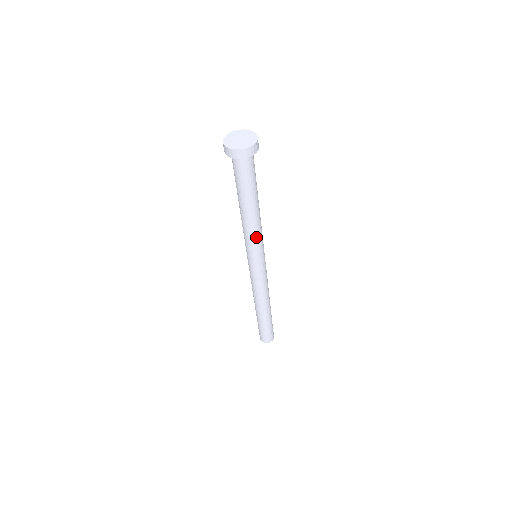
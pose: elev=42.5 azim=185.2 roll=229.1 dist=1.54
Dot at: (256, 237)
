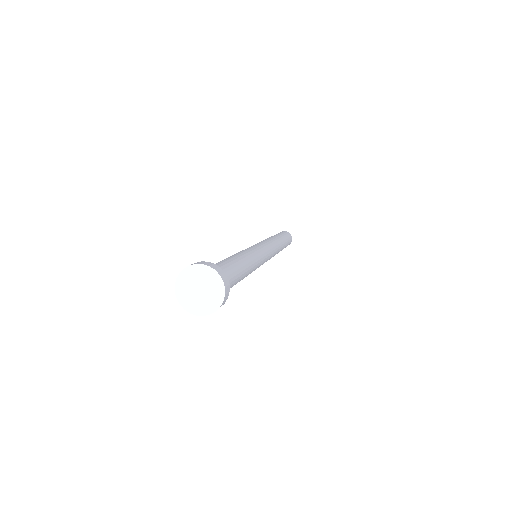
Dot at: (256, 266)
